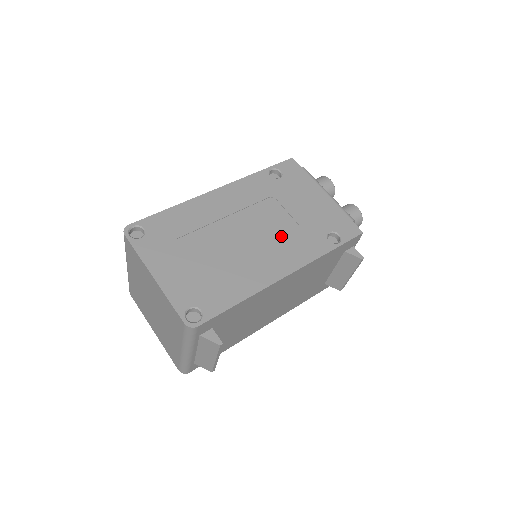
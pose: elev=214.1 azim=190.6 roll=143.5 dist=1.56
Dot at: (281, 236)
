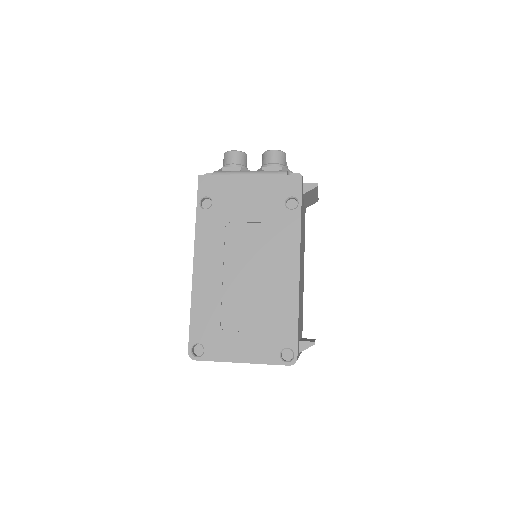
Dot at: (265, 245)
